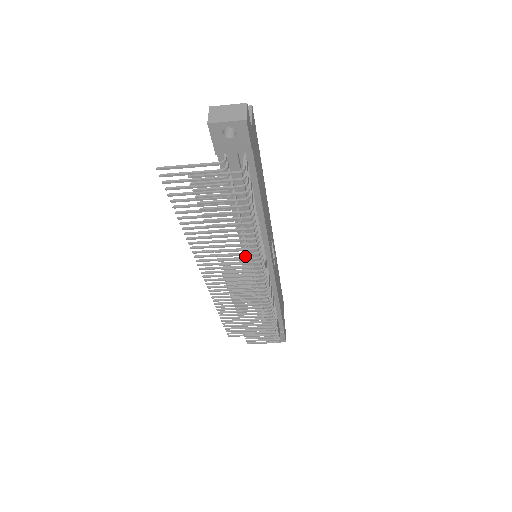
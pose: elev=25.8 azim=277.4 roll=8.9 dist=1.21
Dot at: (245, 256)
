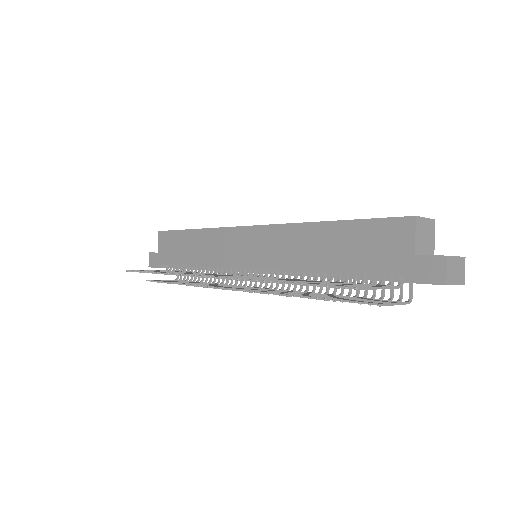
Dot at: occluded
